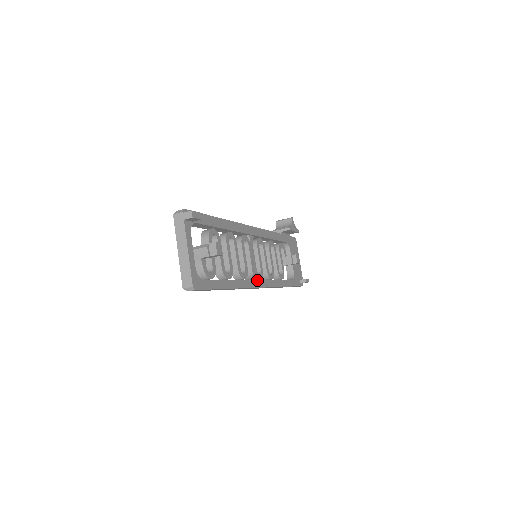
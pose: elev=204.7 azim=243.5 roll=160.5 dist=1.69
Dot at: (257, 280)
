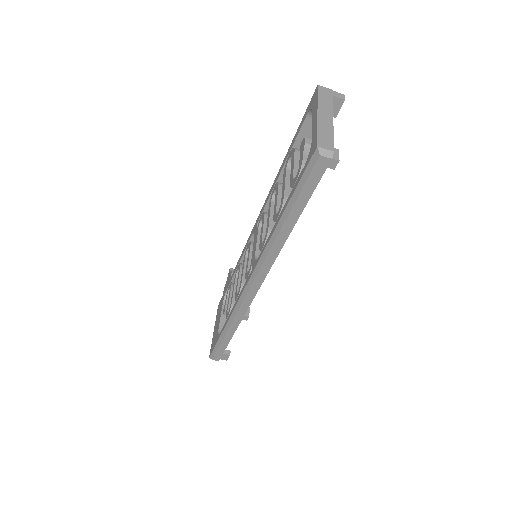
Dot at: occluded
